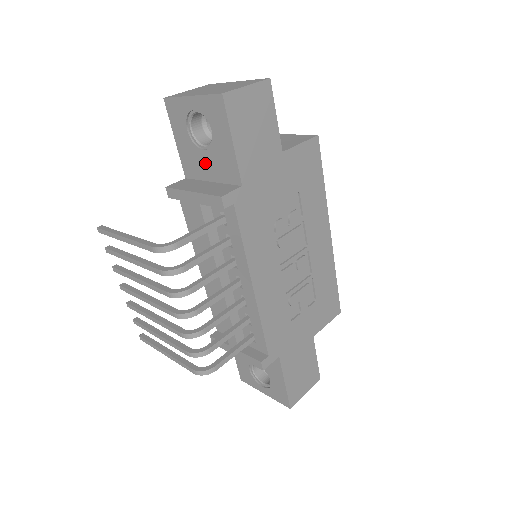
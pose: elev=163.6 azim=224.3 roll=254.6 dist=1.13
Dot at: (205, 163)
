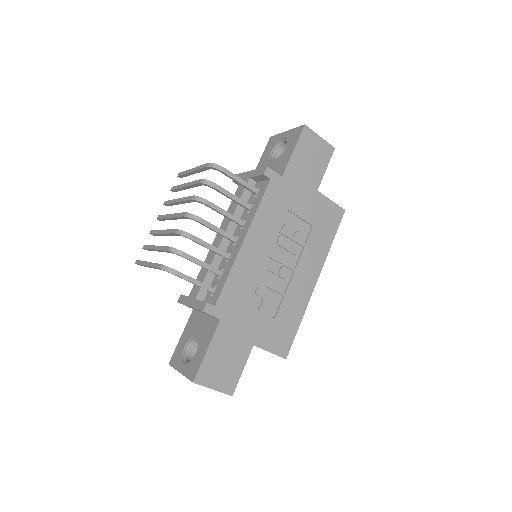
Dot at: occluded
